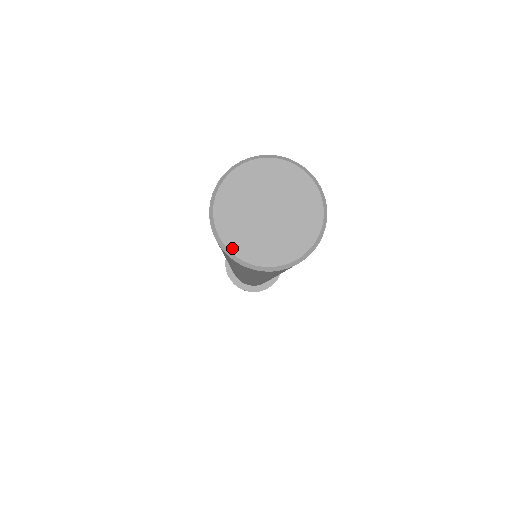
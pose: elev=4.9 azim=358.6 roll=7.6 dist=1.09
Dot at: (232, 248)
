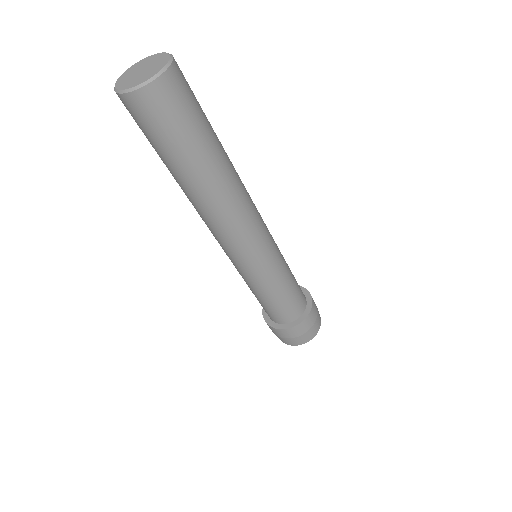
Dot at: (137, 84)
